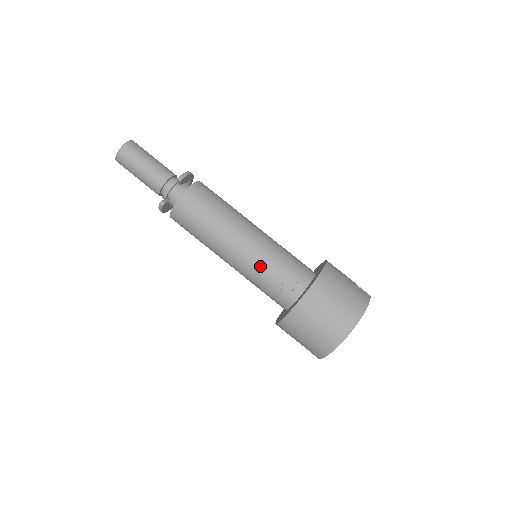
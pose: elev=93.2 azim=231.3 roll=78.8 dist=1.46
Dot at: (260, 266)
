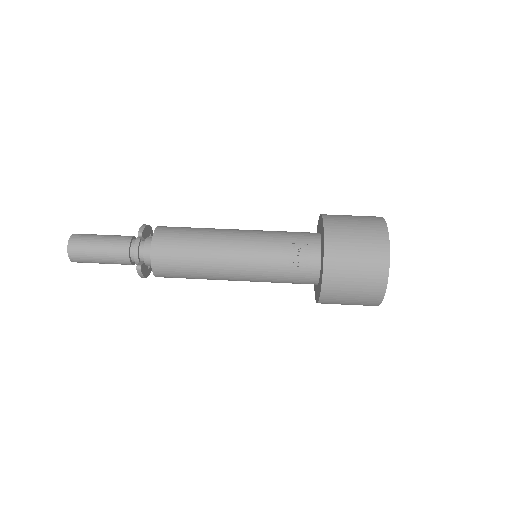
Dot at: (266, 258)
